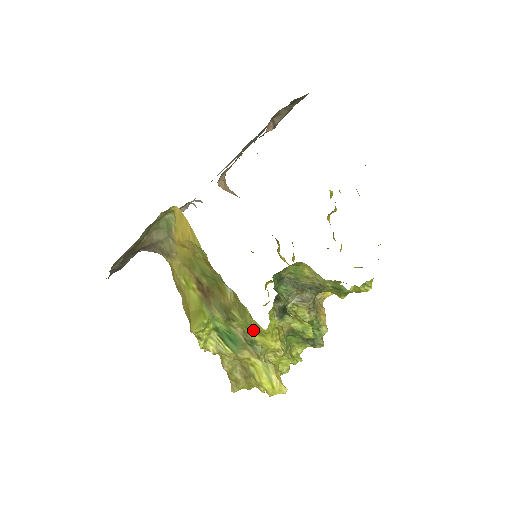
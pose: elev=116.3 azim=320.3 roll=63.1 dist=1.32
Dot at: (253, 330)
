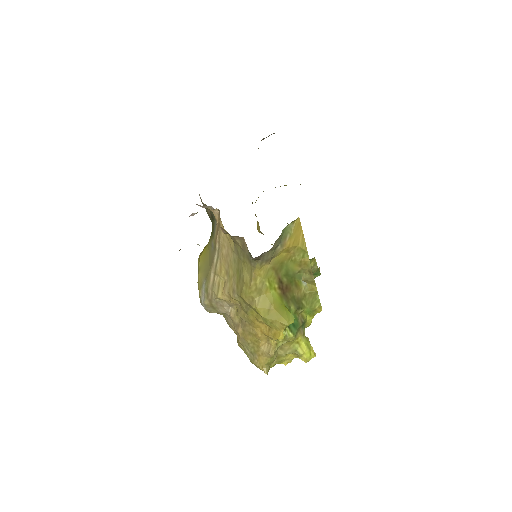
Dot at: (310, 313)
